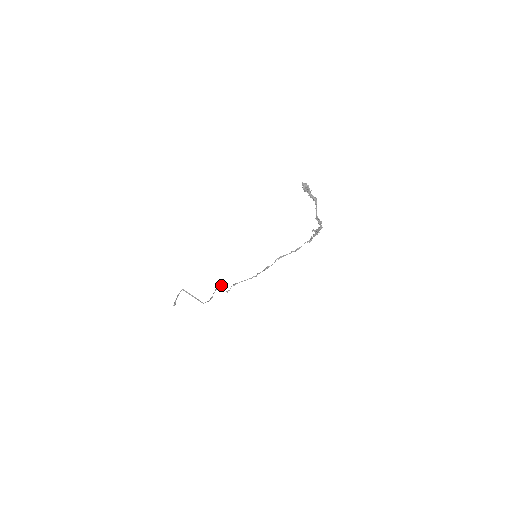
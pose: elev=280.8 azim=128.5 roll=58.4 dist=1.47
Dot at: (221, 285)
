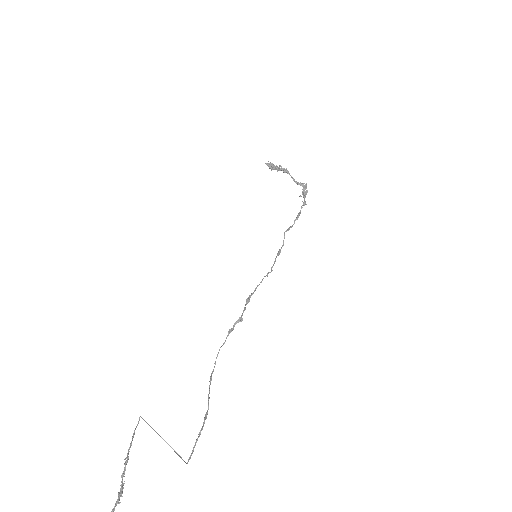
Dot at: (221, 346)
